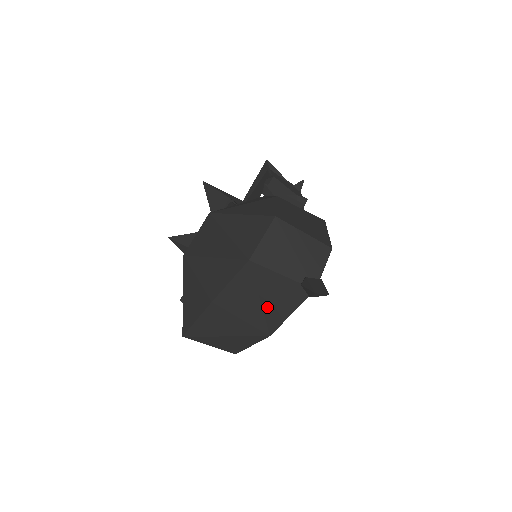
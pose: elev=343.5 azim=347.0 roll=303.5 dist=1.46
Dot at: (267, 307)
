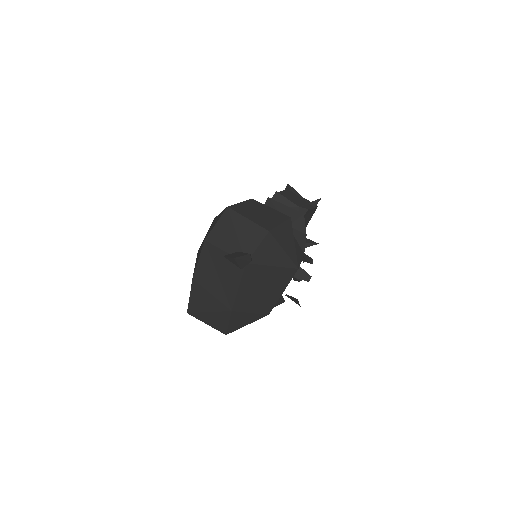
Dot at: (223, 282)
